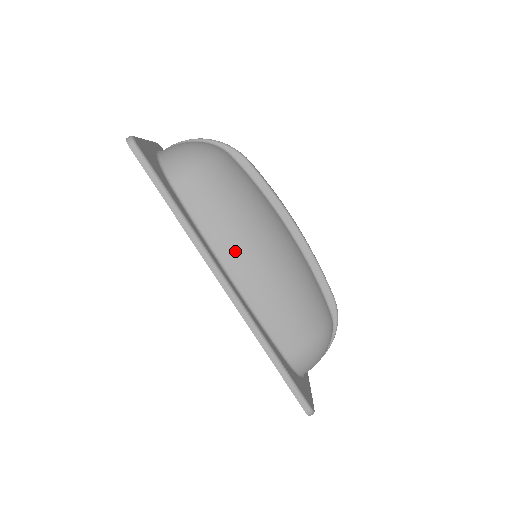
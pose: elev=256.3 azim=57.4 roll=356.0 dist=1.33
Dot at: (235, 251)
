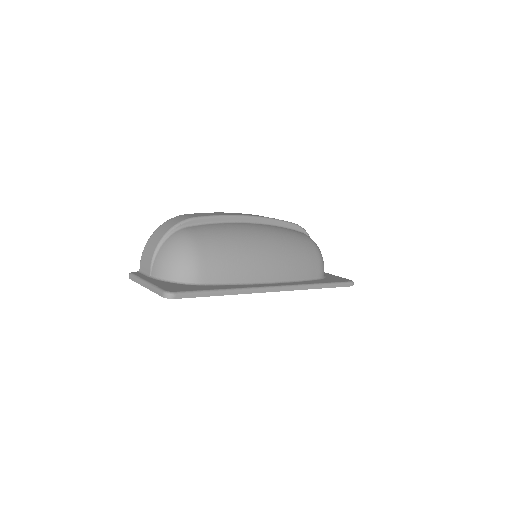
Dot at: (260, 269)
